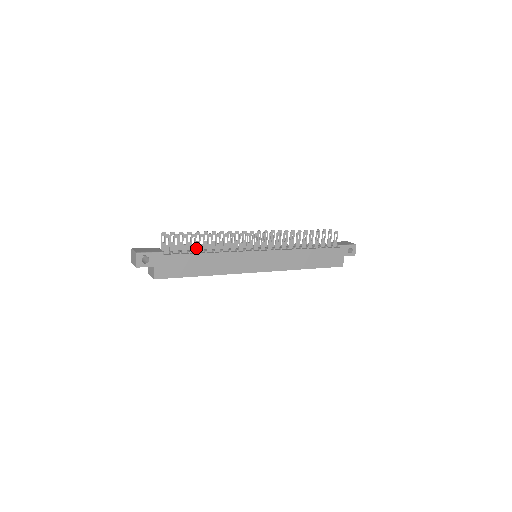
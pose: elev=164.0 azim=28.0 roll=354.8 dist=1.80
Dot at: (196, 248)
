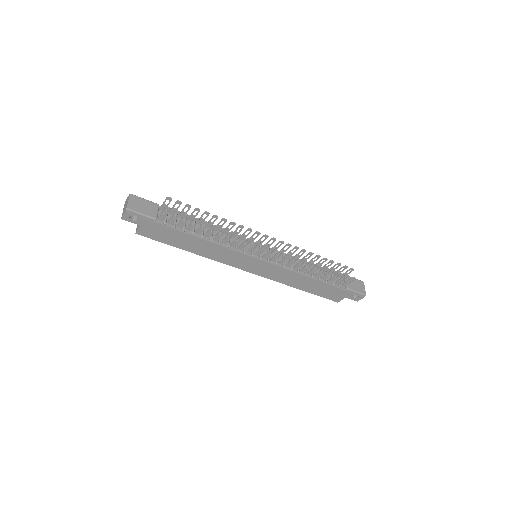
Dot at: (198, 222)
